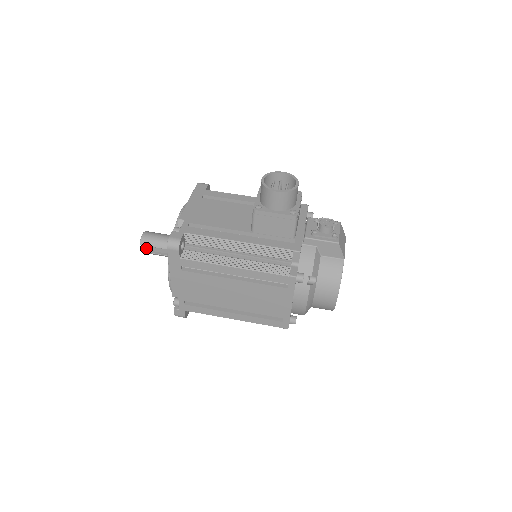
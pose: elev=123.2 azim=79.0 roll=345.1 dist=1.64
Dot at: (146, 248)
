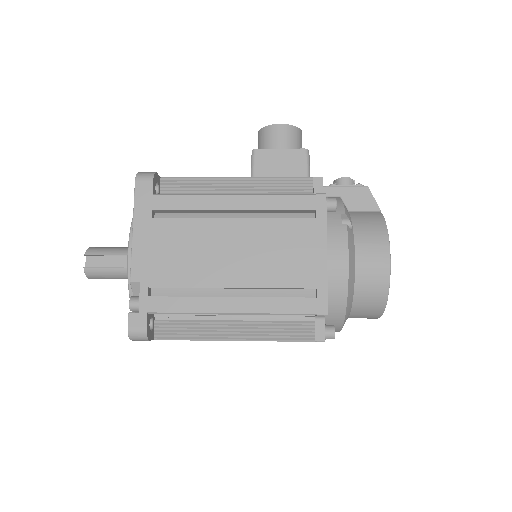
Dot at: (92, 264)
